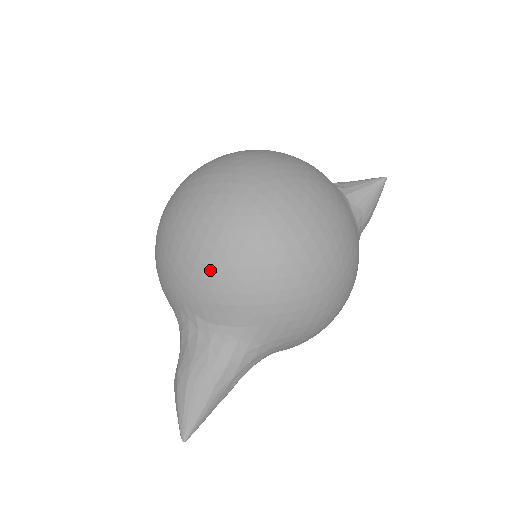
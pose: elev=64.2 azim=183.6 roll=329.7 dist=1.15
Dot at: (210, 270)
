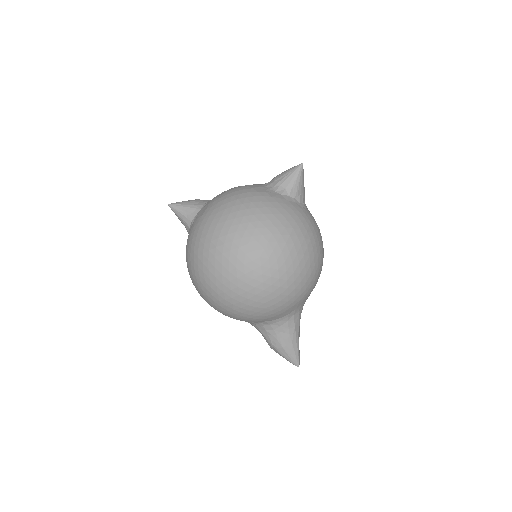
Dot at: (268, 309)
